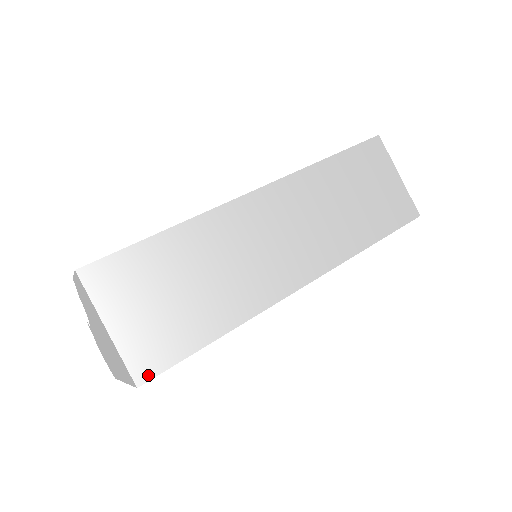
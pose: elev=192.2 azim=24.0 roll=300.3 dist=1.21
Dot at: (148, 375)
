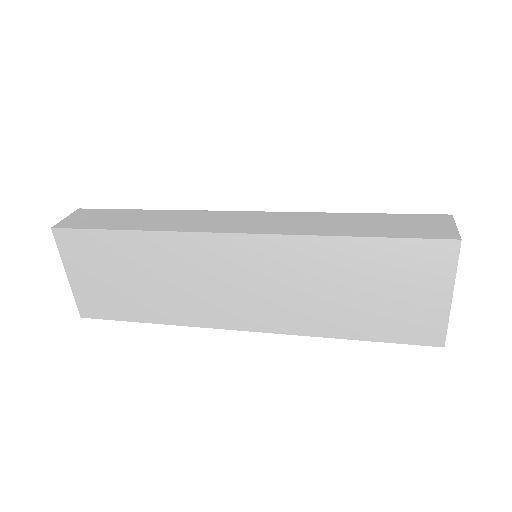
Dot at: (90, 315)
